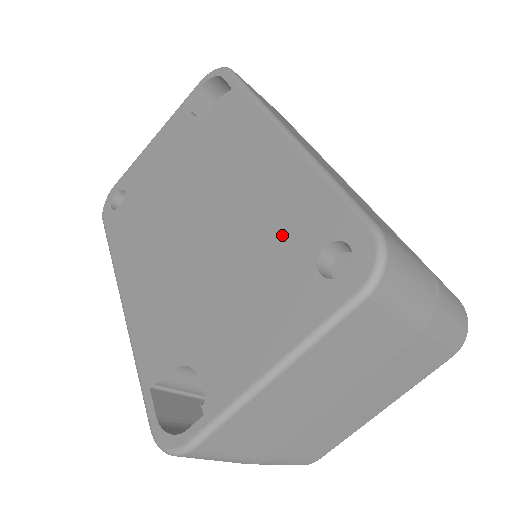
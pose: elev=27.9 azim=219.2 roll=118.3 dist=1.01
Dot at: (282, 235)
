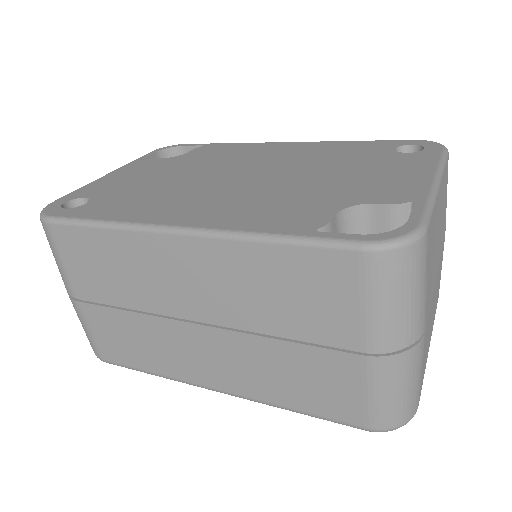
Dot at: (354, 155)
